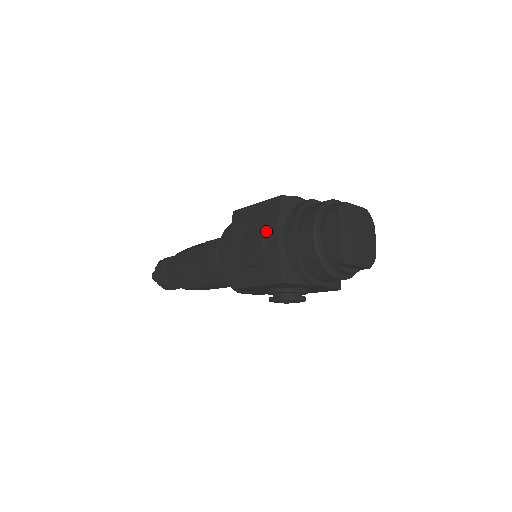
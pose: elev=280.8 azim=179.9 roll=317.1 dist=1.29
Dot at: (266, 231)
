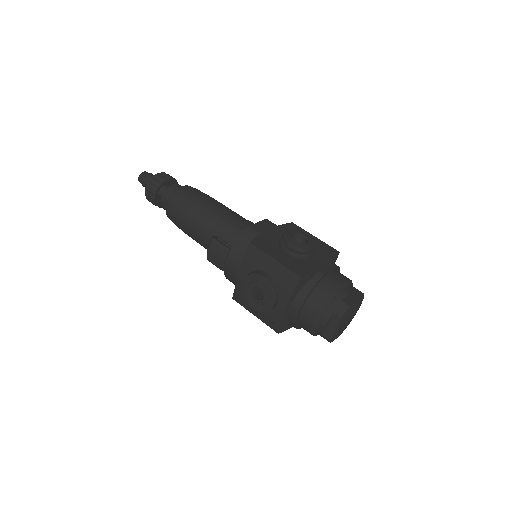
Dot at: (277, 297)
